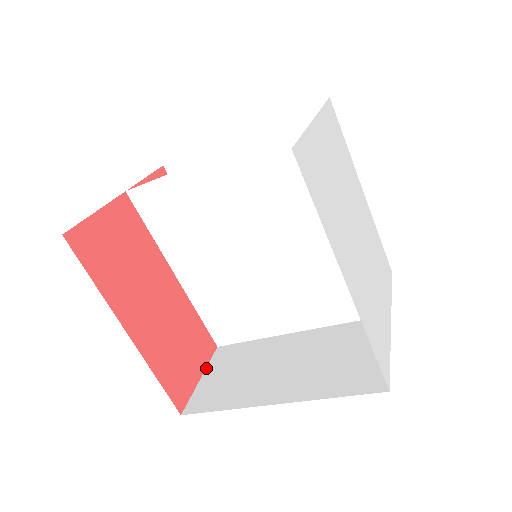
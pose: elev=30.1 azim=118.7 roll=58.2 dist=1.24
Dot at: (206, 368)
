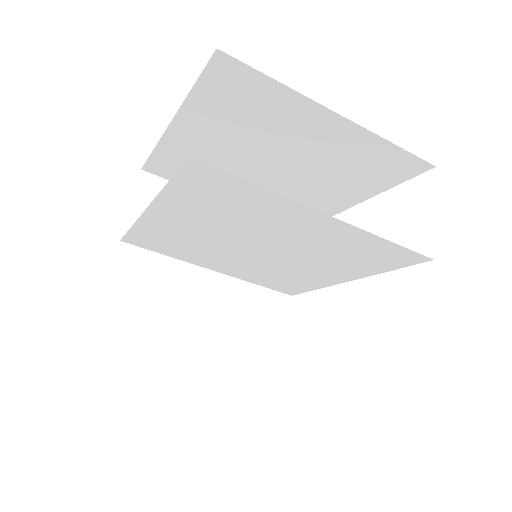
Dot at: (110, 276)
